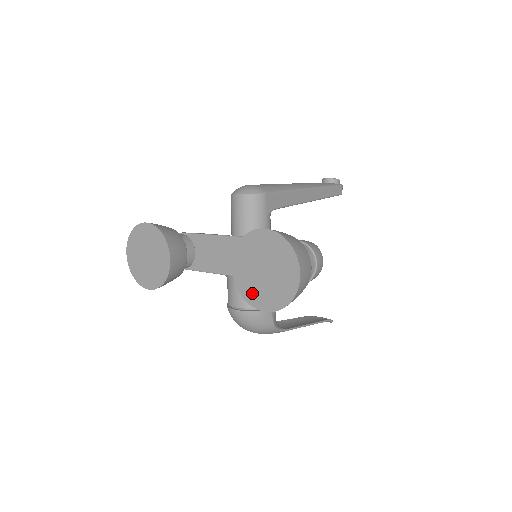
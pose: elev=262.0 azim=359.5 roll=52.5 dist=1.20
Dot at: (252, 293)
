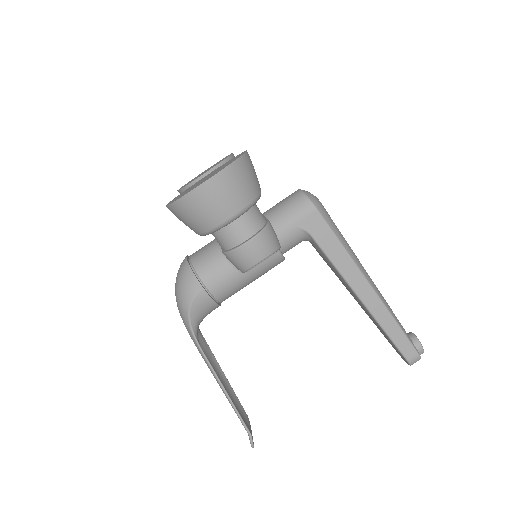
Dot at: occluded
